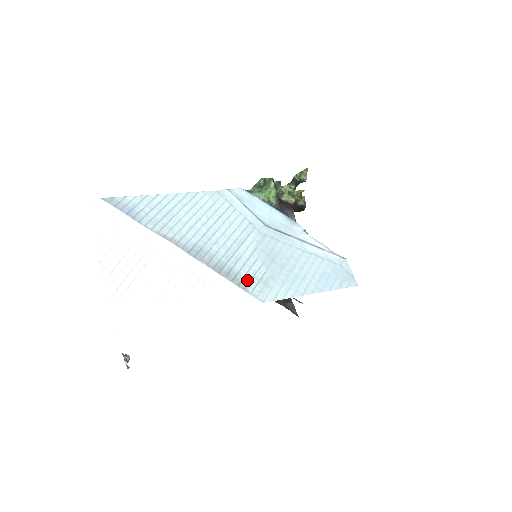
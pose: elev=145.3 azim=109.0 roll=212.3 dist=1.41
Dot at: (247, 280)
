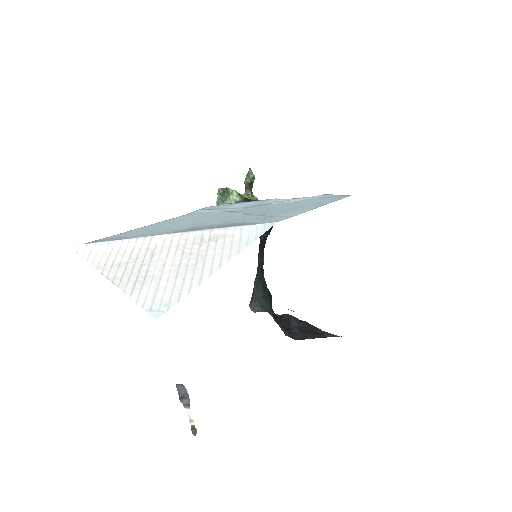
Dot at: (253, 222)
